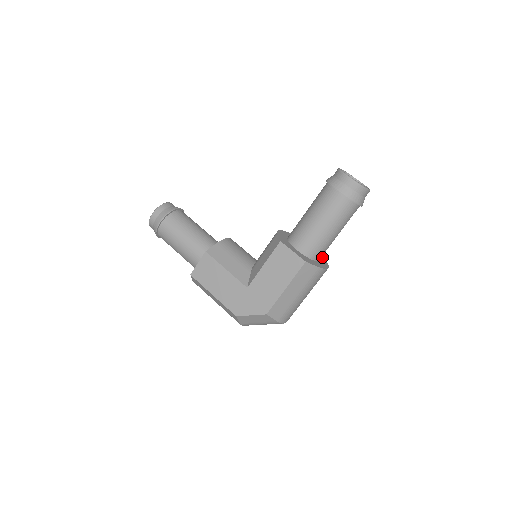
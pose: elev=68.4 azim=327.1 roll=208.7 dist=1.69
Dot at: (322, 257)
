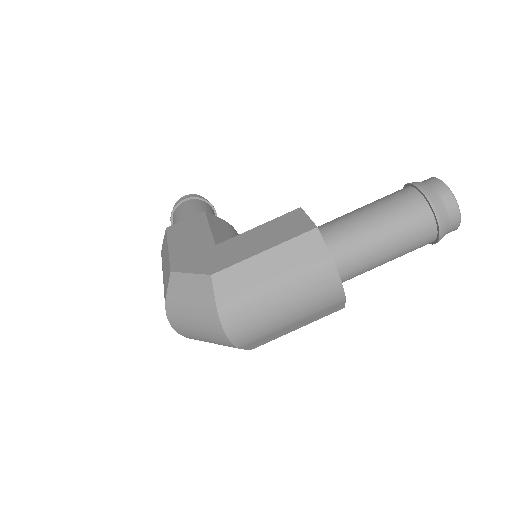
Dot at: occluded
